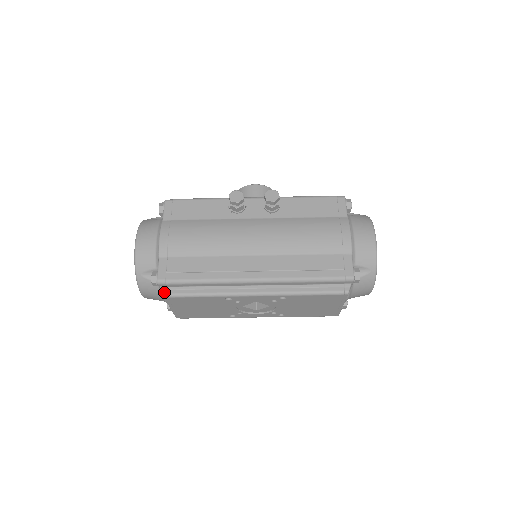
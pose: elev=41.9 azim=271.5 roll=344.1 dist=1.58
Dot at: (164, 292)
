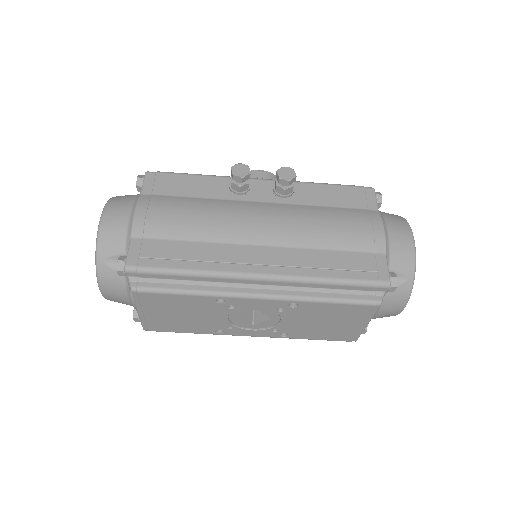
Dot at: (133, 284)
